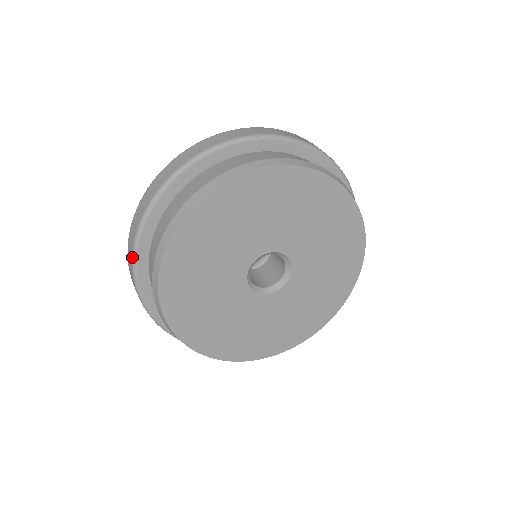
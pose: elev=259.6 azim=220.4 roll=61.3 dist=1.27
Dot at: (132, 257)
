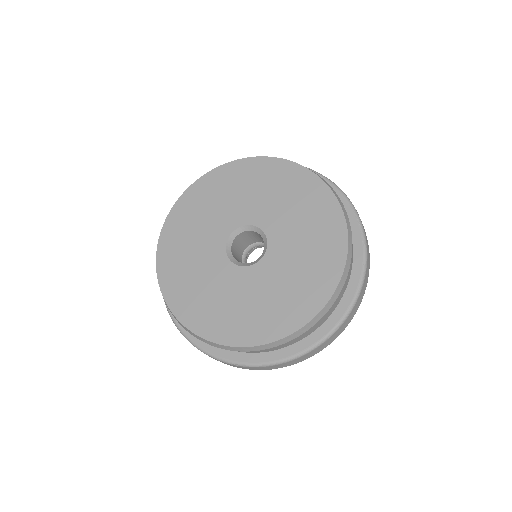
Dot at: occluded
